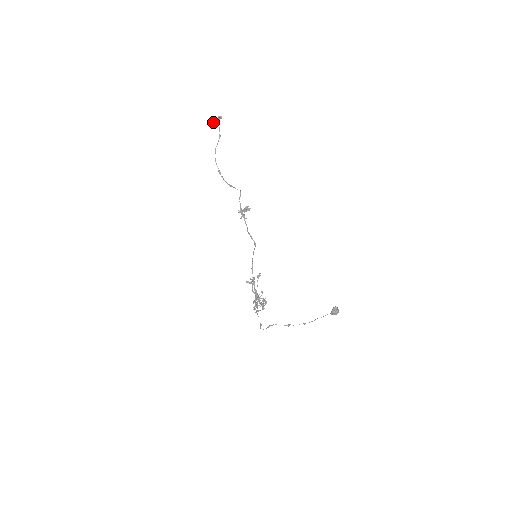
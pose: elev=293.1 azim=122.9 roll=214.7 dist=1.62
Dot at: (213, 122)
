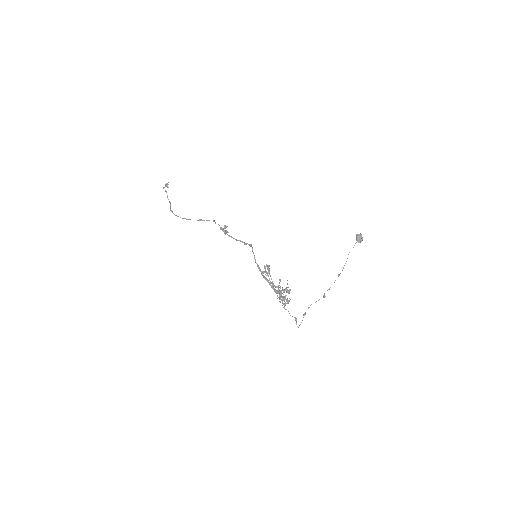
Dot at: (163, 188)
